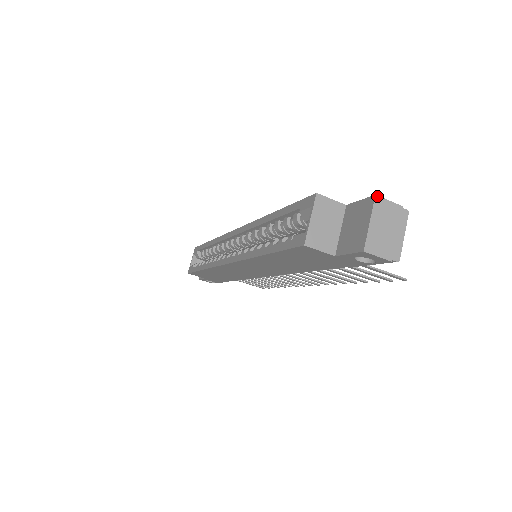
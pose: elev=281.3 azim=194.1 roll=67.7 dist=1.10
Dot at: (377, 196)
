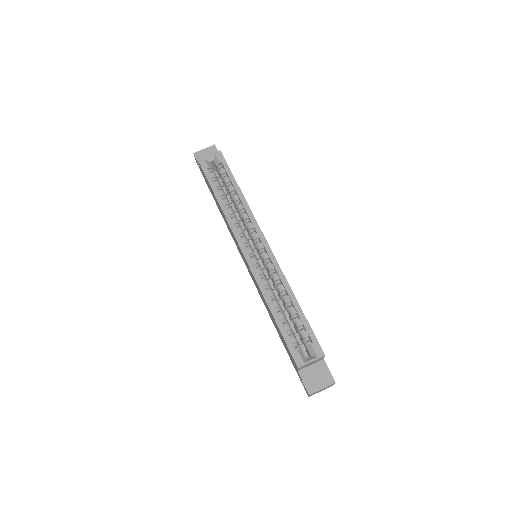
Dot at: occluded
